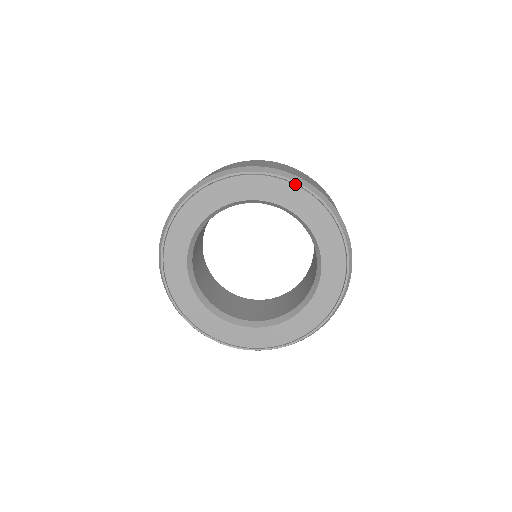
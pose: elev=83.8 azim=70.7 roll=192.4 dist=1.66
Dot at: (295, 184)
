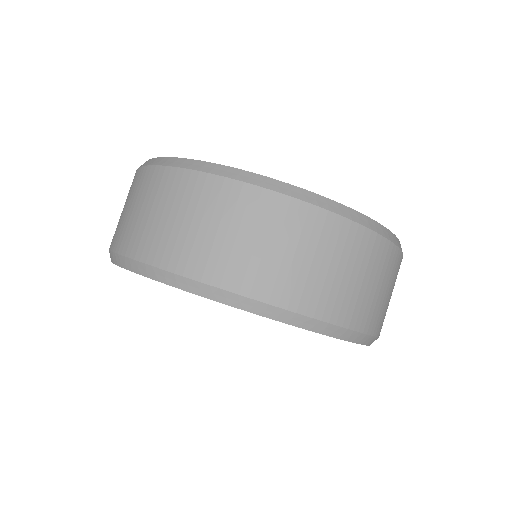
Dot at: occluded
